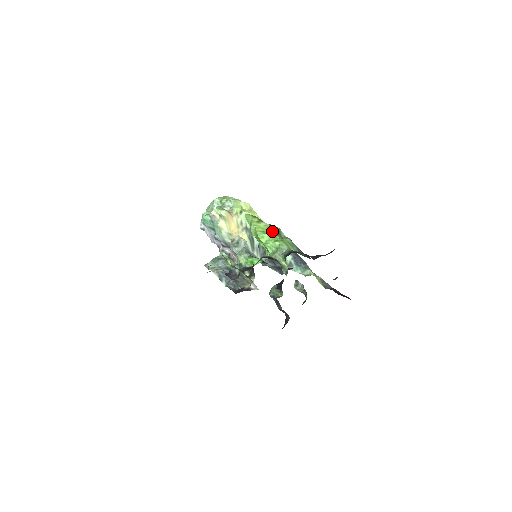
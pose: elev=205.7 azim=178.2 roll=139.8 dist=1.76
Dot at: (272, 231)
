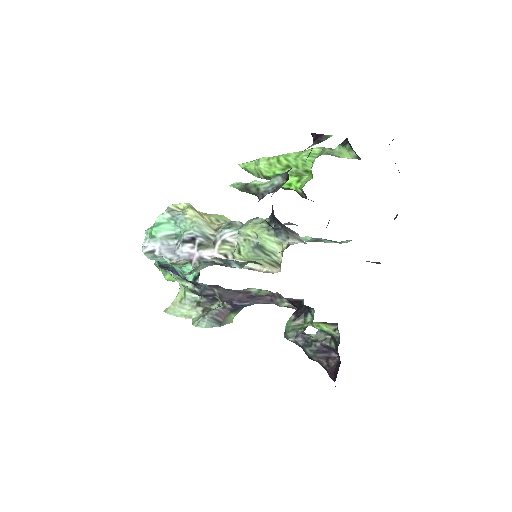
Dot at: occluded
